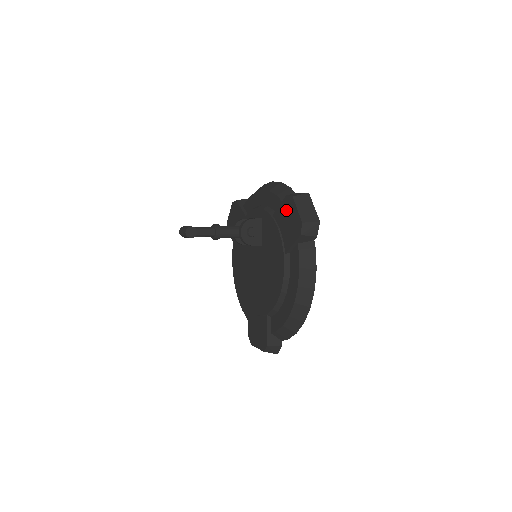
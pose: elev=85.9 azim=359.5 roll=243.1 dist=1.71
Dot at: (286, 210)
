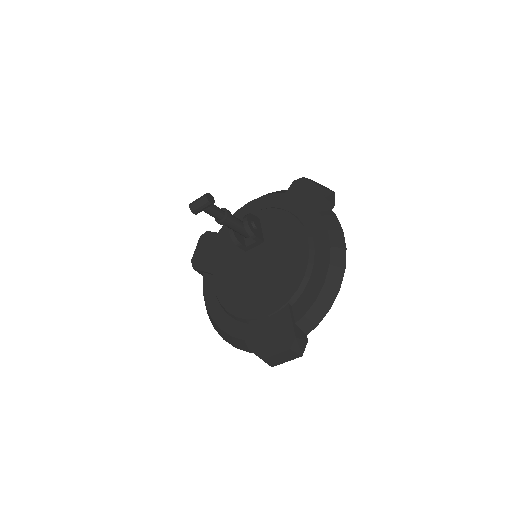
Dot at: (296, 192)
